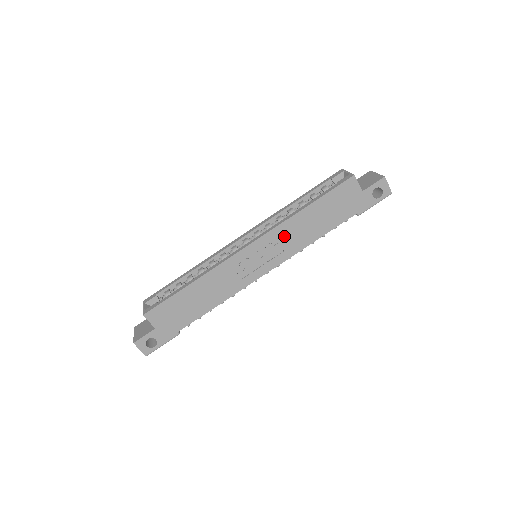
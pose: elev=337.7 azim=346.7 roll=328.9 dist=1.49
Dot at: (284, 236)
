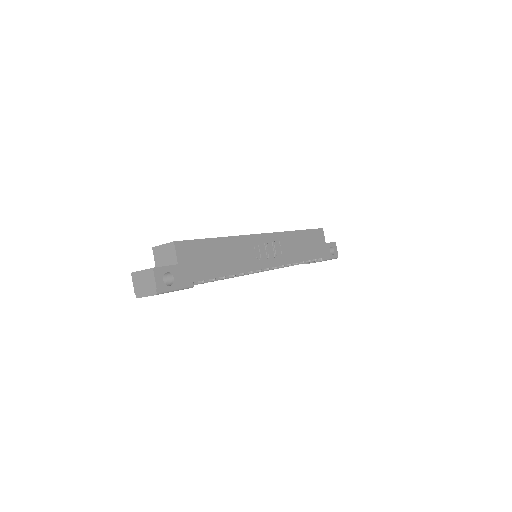
Dot at: (284, 243)
